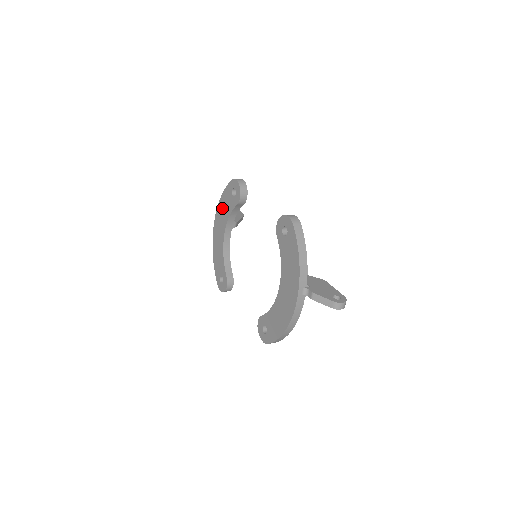
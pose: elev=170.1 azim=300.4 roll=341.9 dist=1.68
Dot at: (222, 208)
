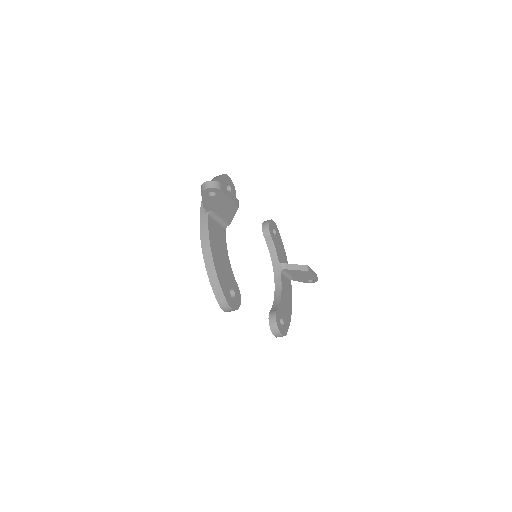
Dot at: occluded
